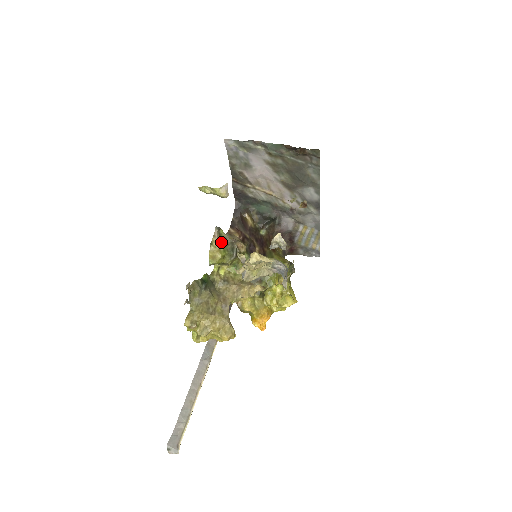
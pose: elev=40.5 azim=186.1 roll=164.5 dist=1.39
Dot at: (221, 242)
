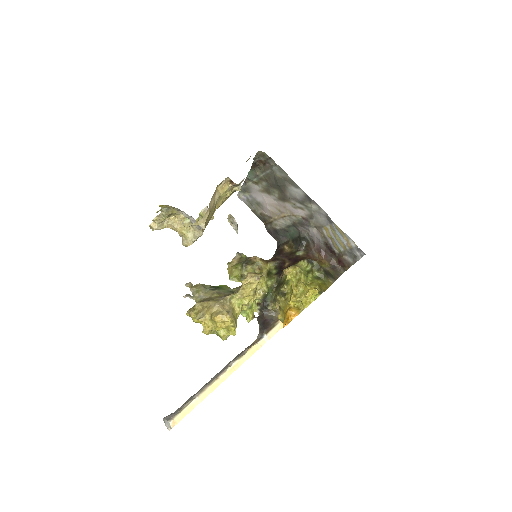
Dot at: (240, 261)
